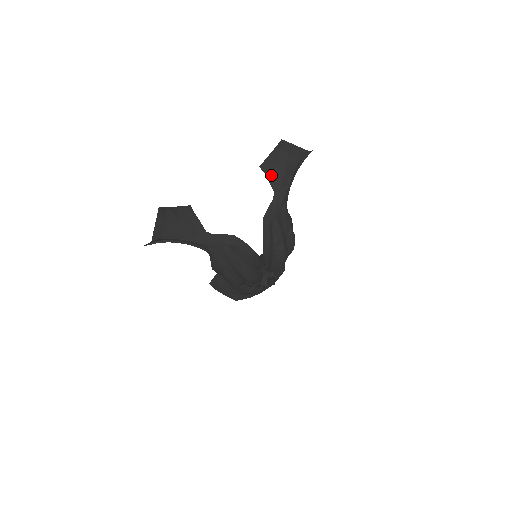
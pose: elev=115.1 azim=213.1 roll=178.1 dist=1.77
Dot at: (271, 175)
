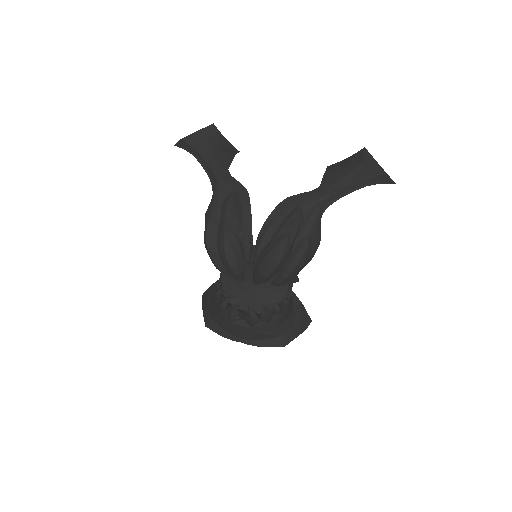
Dot at: (330, 173)
